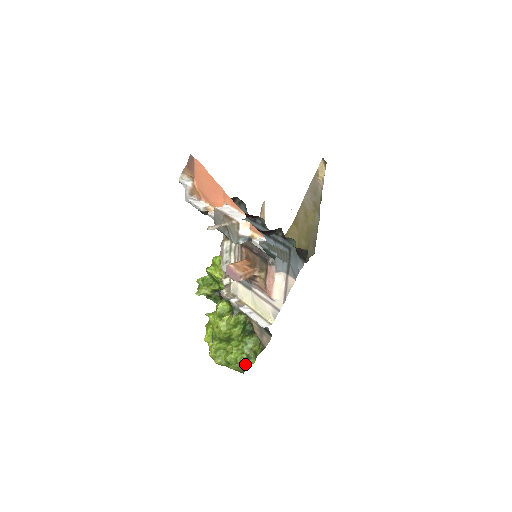
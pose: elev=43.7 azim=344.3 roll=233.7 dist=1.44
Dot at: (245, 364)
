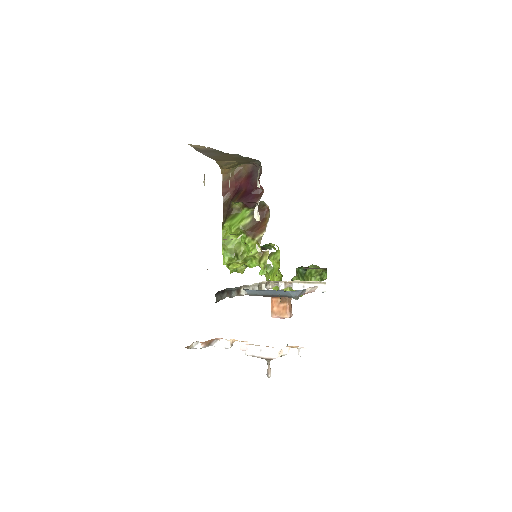
Dot at: (323, 278)
